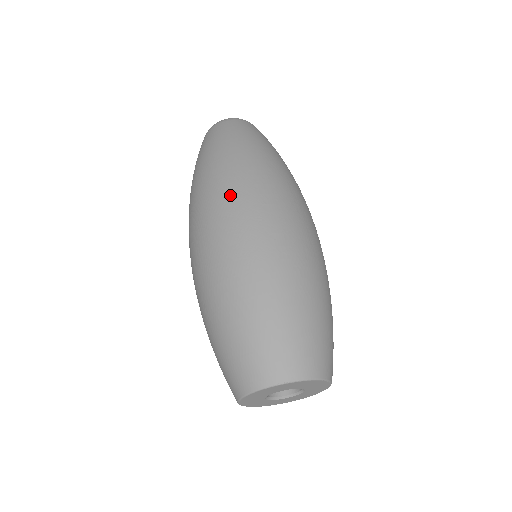
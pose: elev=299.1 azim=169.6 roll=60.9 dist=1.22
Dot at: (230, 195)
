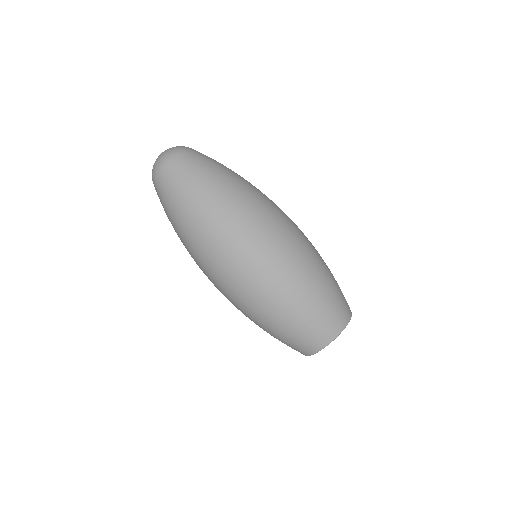
Dot at: (240, 233)
